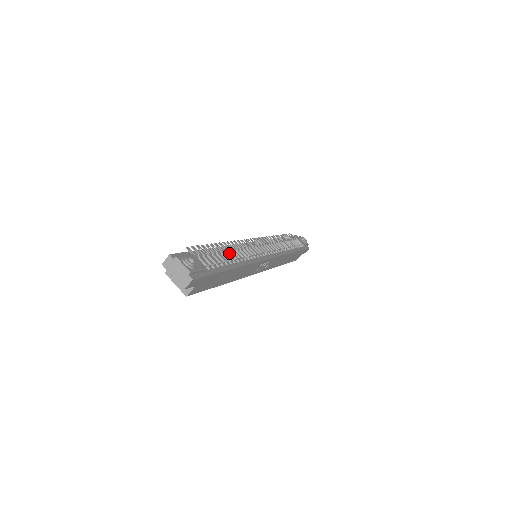
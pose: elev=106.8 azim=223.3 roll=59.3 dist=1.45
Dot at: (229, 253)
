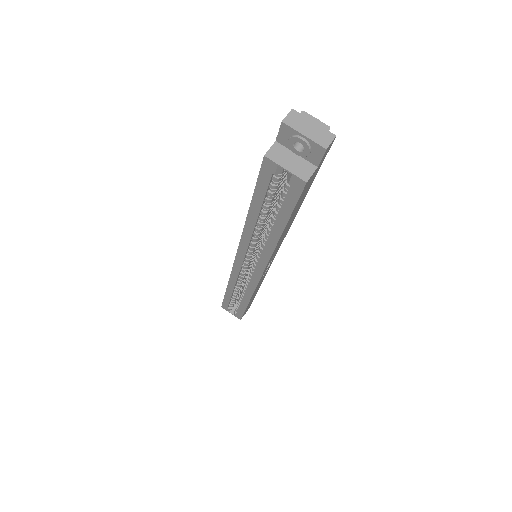
Dot at: occluded
